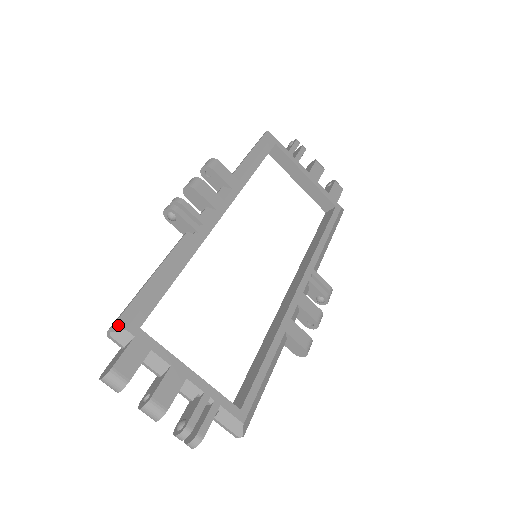
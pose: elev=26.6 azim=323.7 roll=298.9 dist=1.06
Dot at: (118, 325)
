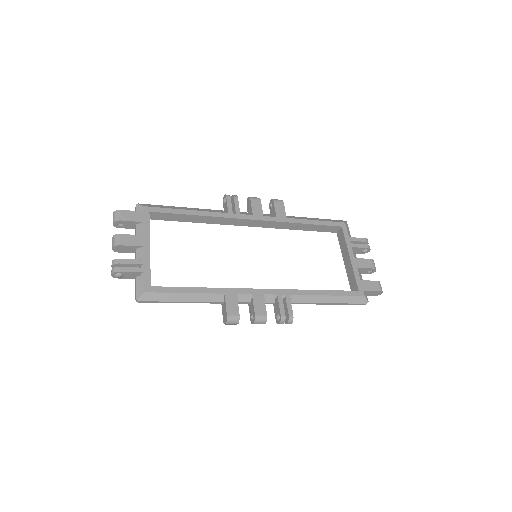
Dot at: (143, 204)
